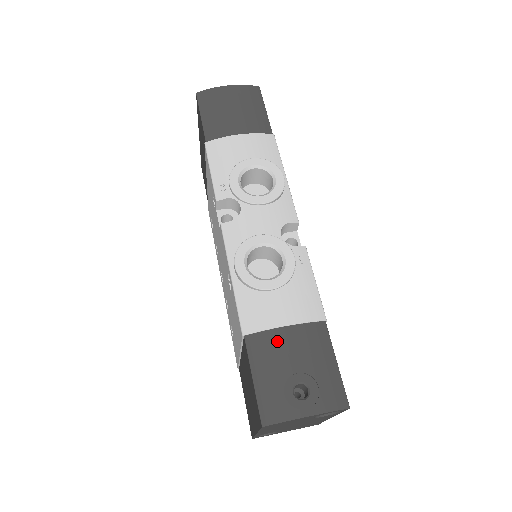
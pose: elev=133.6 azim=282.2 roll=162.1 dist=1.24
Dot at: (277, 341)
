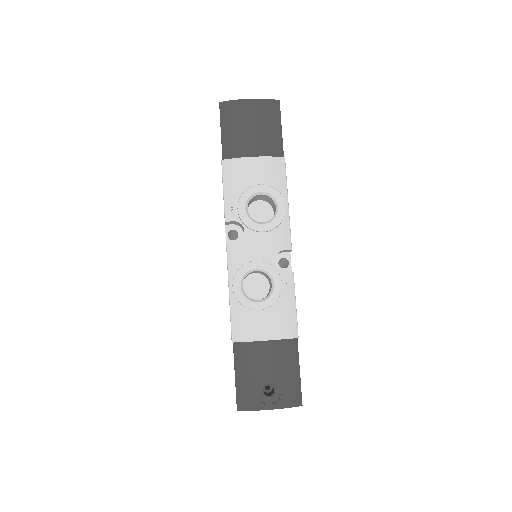
Dot at: (257, 351)
